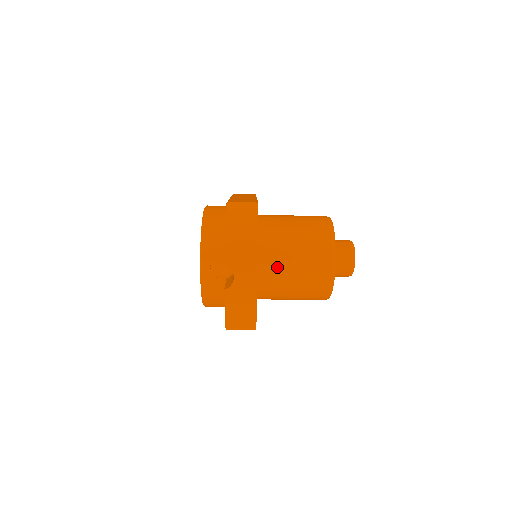
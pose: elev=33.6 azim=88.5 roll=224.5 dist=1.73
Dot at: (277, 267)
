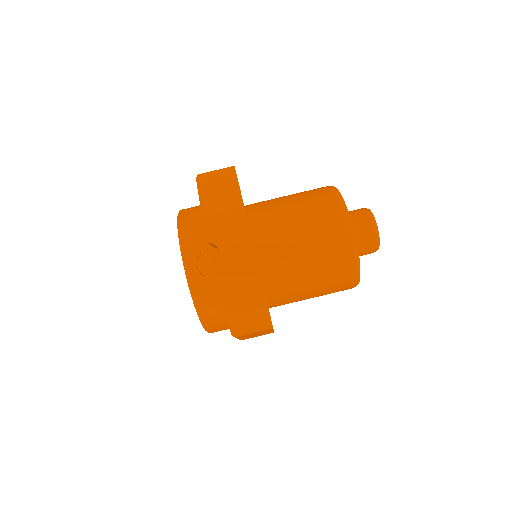
Dot at: (281, 249)
